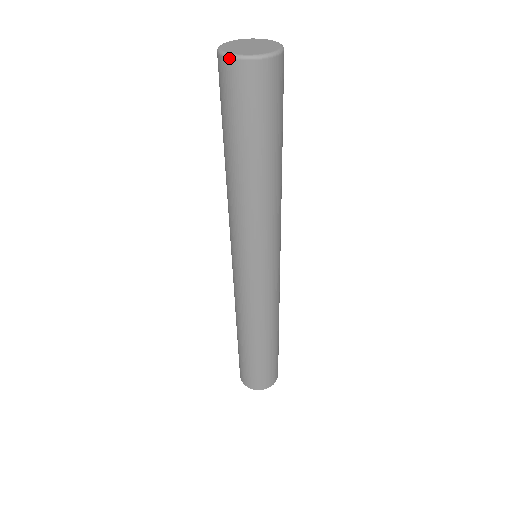
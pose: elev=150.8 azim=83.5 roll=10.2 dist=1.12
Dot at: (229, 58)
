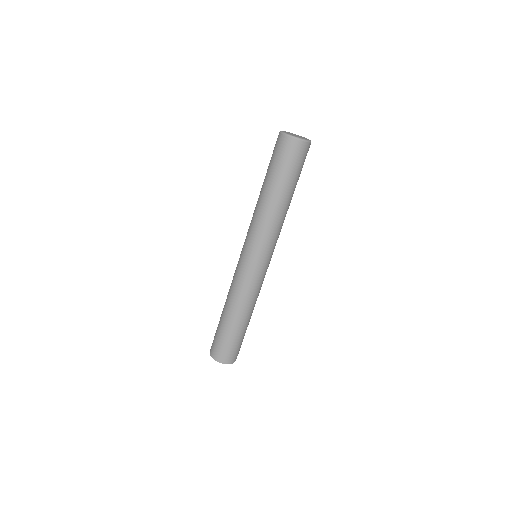
Dot at: (294, 138)
